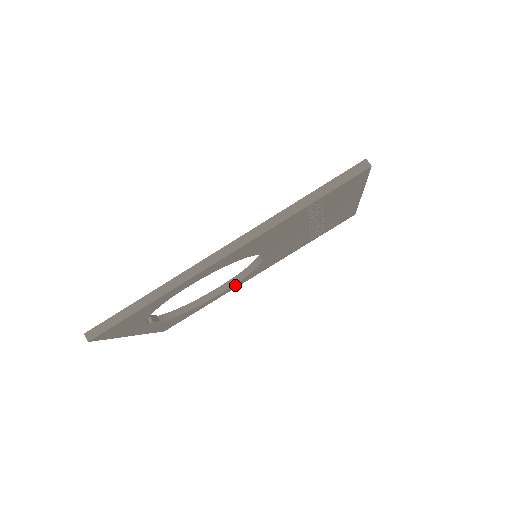
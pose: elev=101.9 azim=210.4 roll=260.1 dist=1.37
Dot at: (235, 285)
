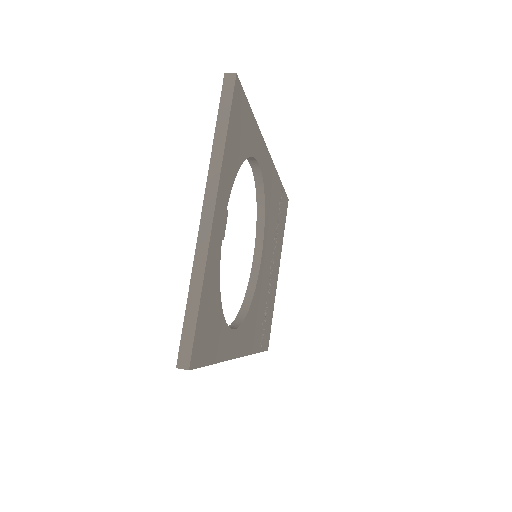
Dot at: (236, 337)
